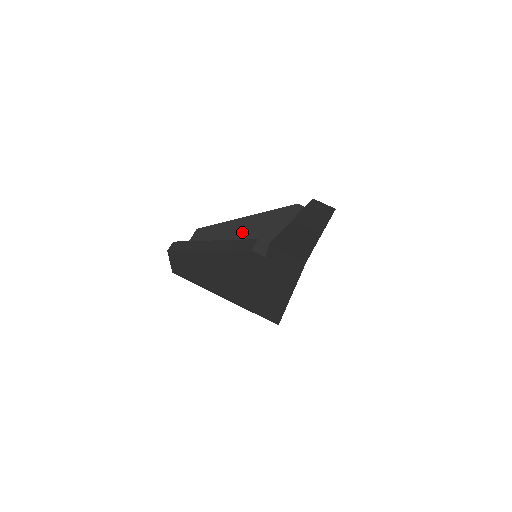
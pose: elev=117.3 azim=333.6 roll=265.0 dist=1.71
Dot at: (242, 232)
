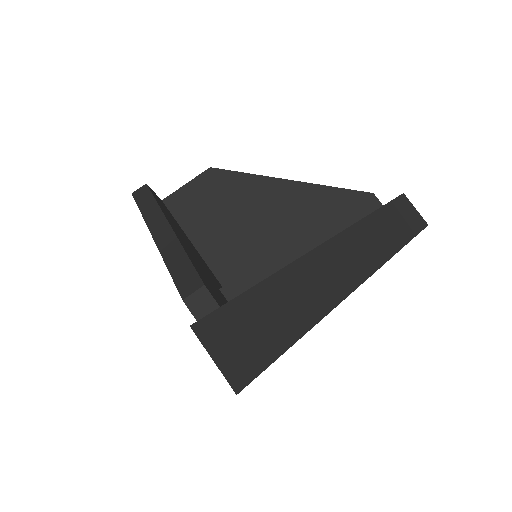
Dot at: (269, 201)
